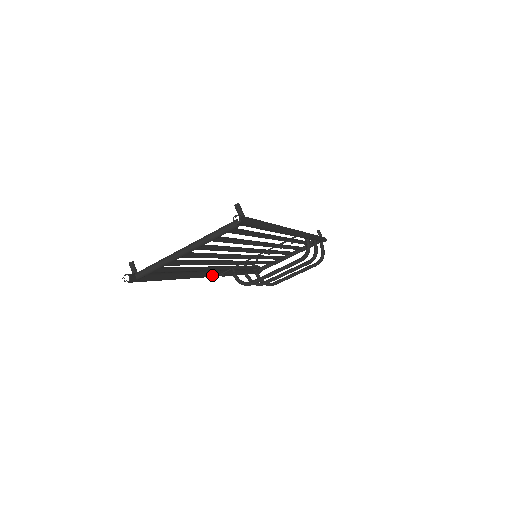
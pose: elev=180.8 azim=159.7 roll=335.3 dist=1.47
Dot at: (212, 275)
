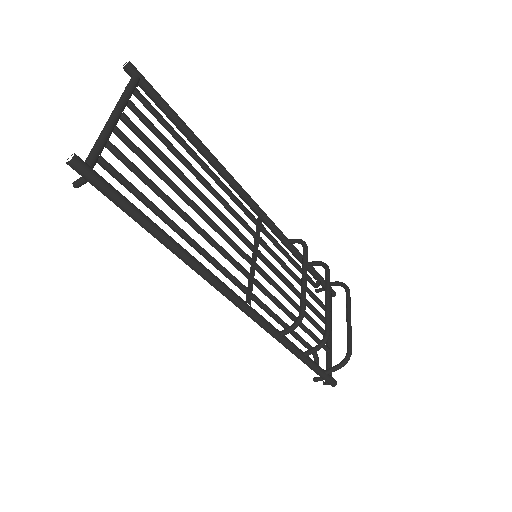
Dot at: (236, 295)
